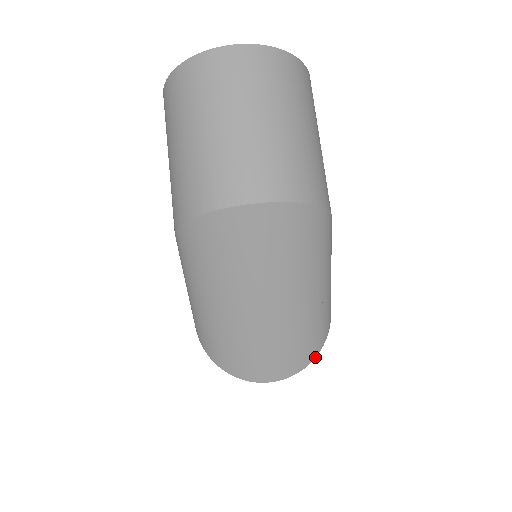
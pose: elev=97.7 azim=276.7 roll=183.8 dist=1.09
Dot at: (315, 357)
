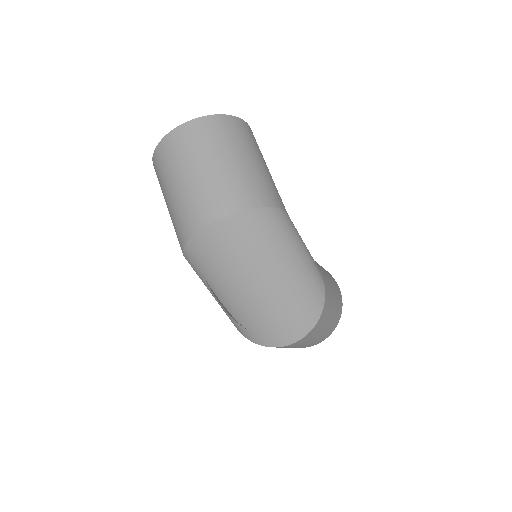
Dot at: (320, 316)
